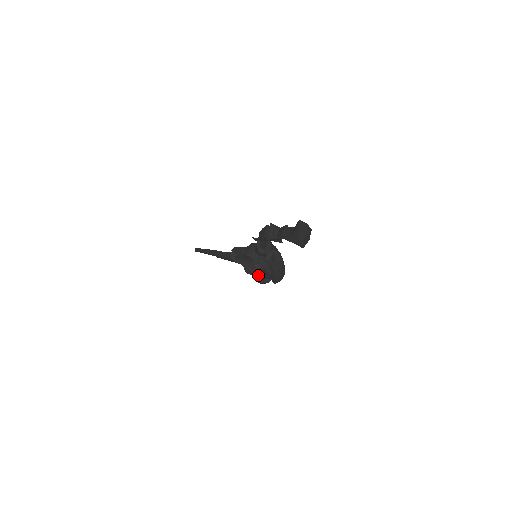
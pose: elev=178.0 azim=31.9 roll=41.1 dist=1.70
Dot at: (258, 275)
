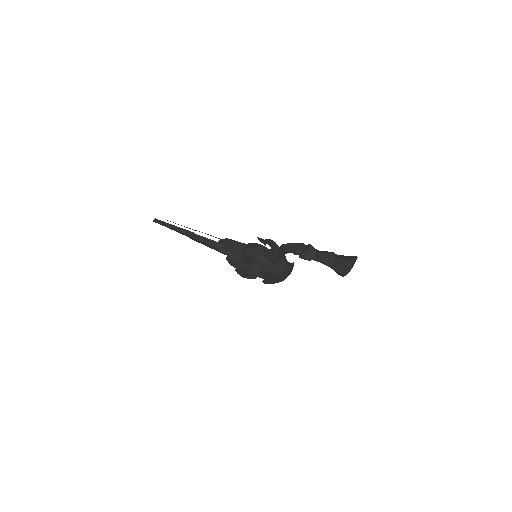
Dot at: (247, 271)
